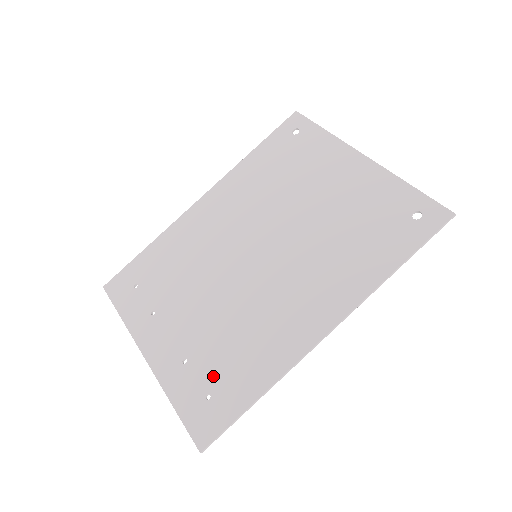
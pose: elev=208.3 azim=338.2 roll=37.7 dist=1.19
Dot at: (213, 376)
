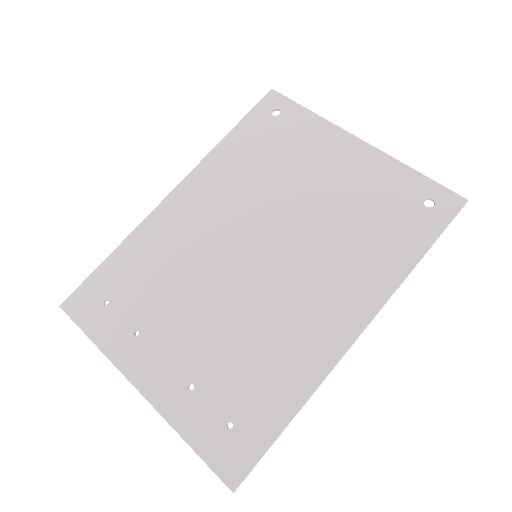
Dot at: (231, 400)
